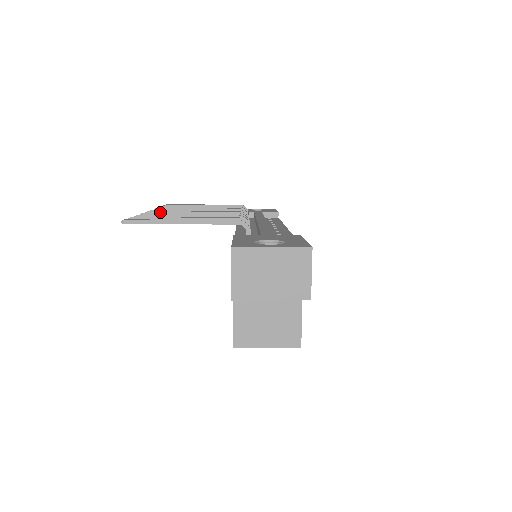
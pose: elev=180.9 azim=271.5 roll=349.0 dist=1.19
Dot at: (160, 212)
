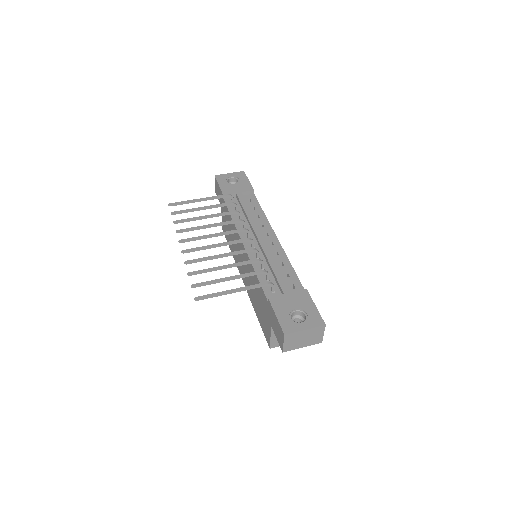
Dot at: (192, 250)
